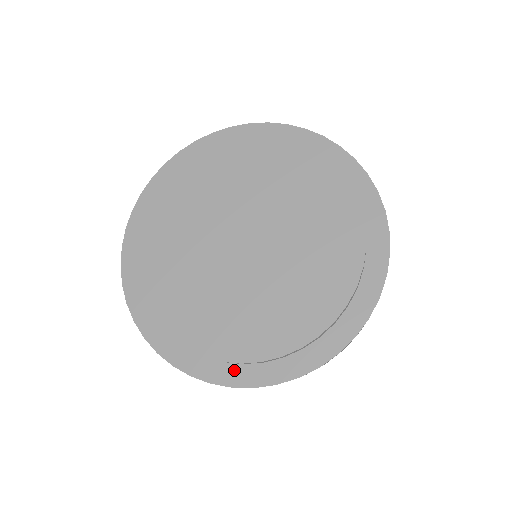
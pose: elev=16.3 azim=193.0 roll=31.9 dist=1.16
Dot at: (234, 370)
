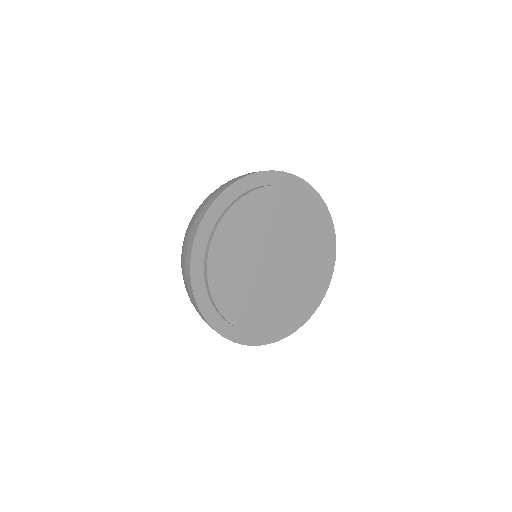
Dot at: (257, 336)
